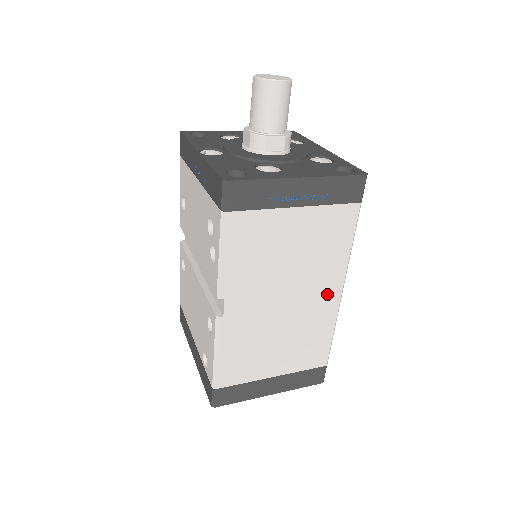
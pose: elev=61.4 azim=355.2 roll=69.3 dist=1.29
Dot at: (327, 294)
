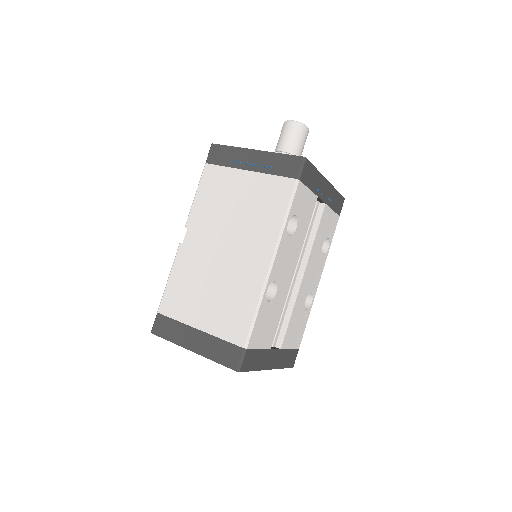
Dot at: (258, 258)
